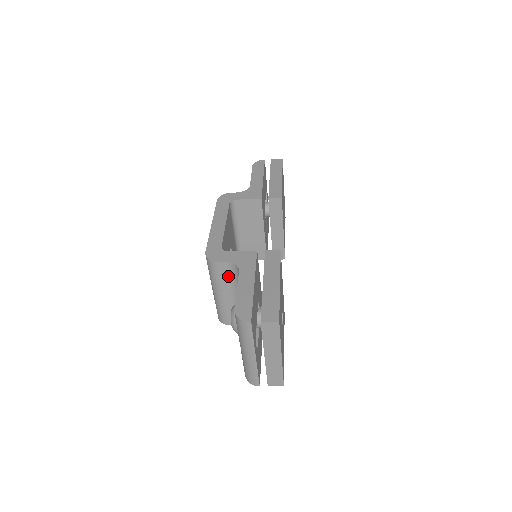
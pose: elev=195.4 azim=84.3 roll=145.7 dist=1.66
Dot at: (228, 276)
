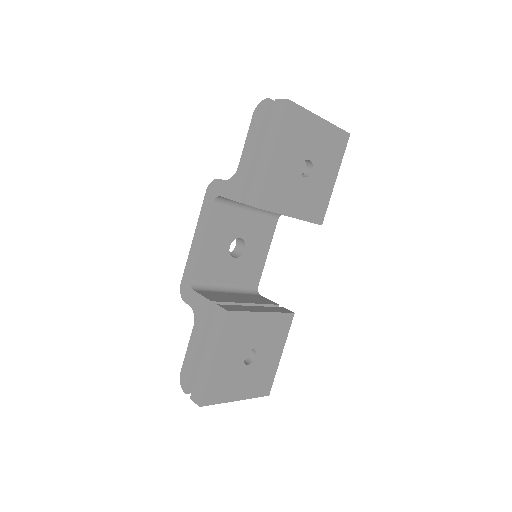
Dot at: occluded
